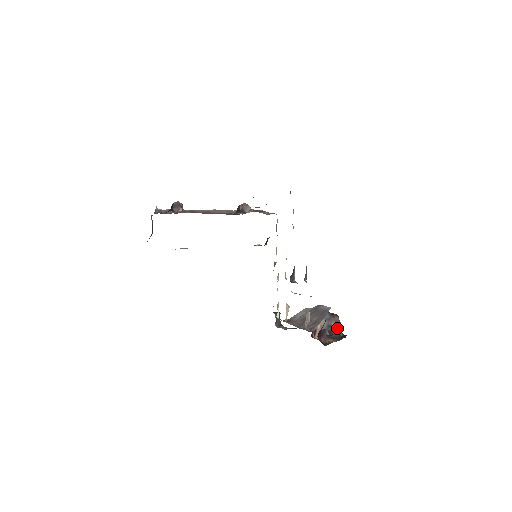
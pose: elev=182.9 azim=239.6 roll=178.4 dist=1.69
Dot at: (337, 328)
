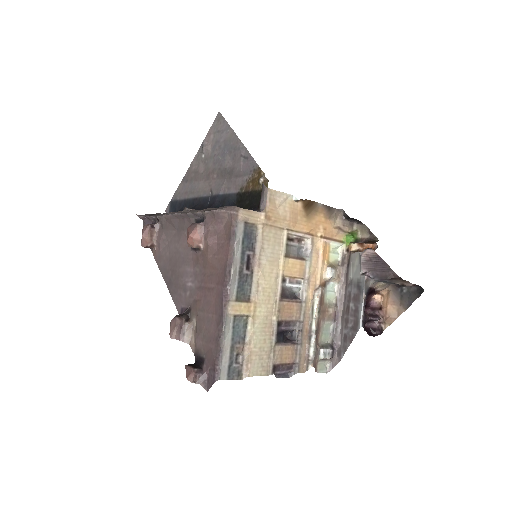
Dot at: (407, 285)
